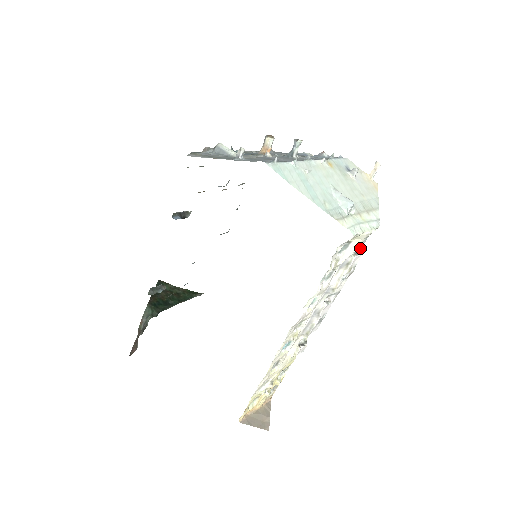
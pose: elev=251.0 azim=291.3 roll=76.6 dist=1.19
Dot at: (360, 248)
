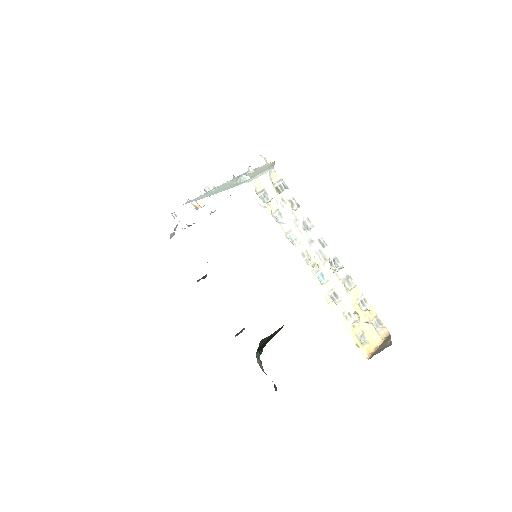
Dot at: occluded
